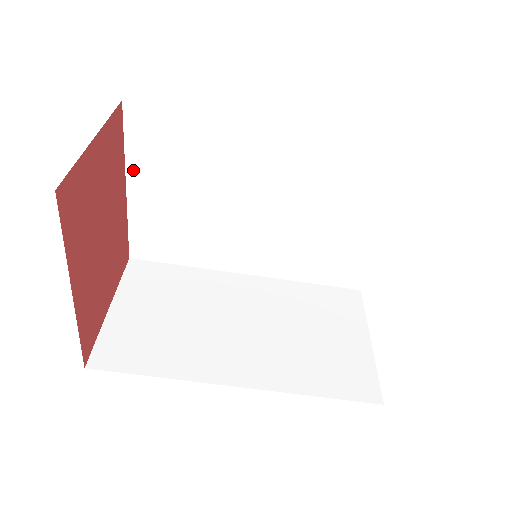
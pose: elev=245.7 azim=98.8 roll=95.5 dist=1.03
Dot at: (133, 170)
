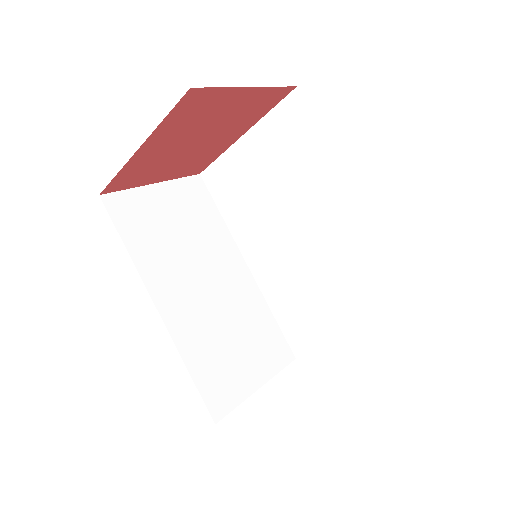
Dot at: (258, 130)
